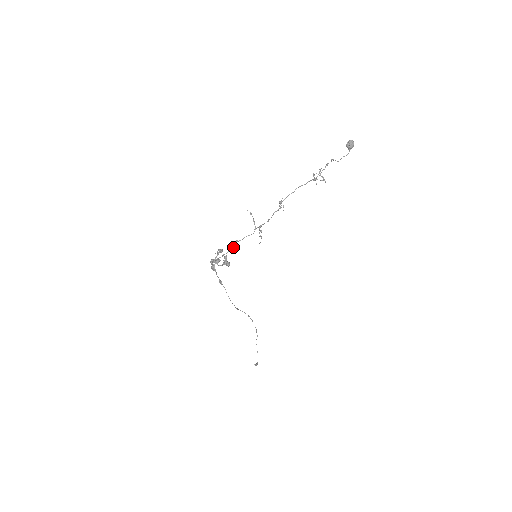
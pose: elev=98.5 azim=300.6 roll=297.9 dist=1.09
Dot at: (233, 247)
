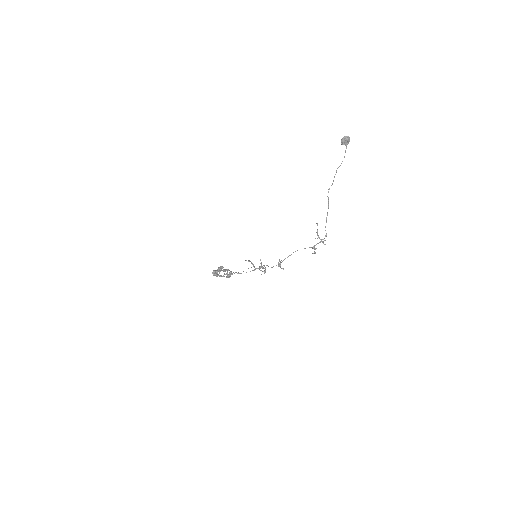
Dot at: occluded
